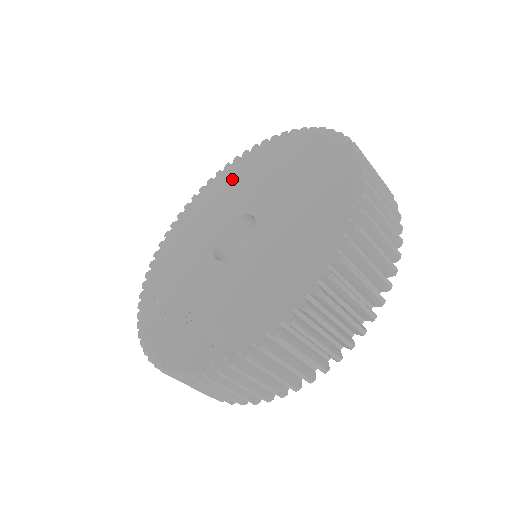
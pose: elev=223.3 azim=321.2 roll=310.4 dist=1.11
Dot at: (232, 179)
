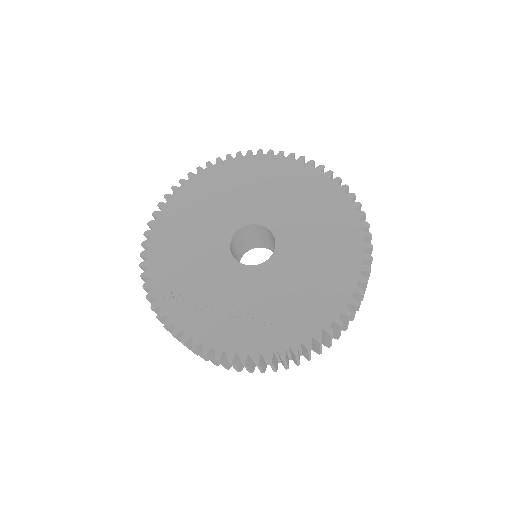
Dot at: (217, 186)
